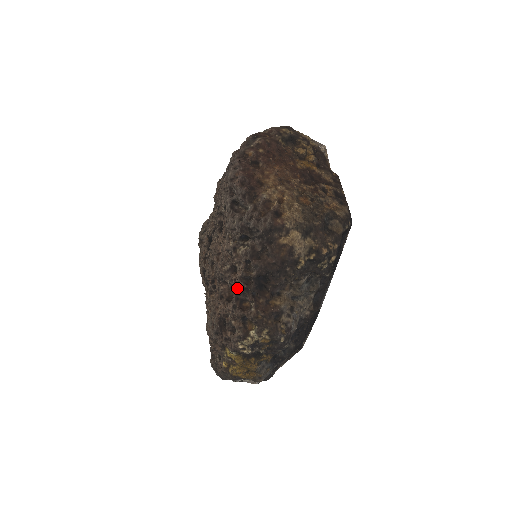
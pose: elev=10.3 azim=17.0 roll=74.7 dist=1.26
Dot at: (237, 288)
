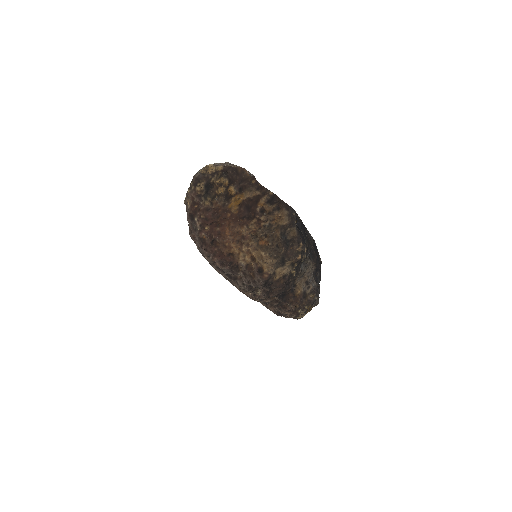
Dot at: (274, 305)
